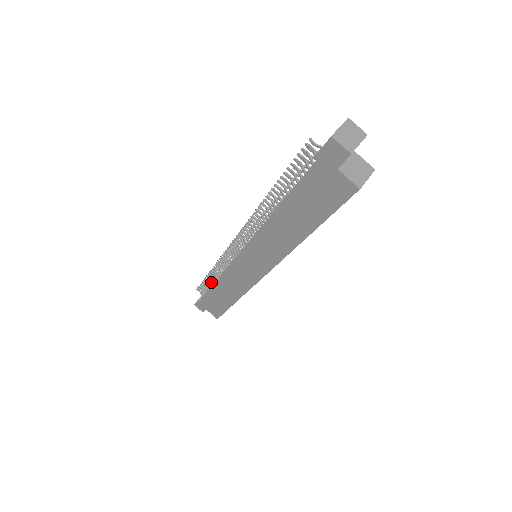
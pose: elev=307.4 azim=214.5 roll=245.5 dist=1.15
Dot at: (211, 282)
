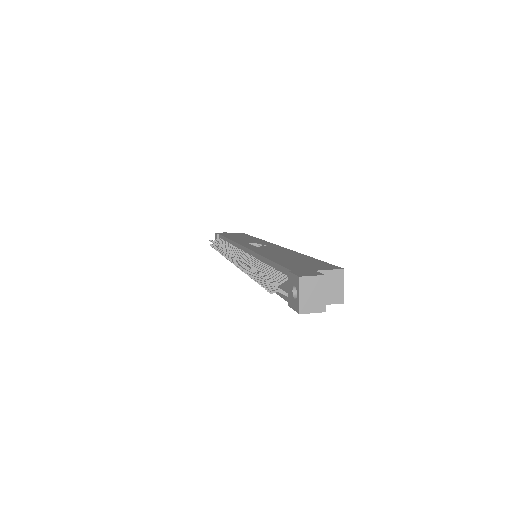
Dot at: occluded
